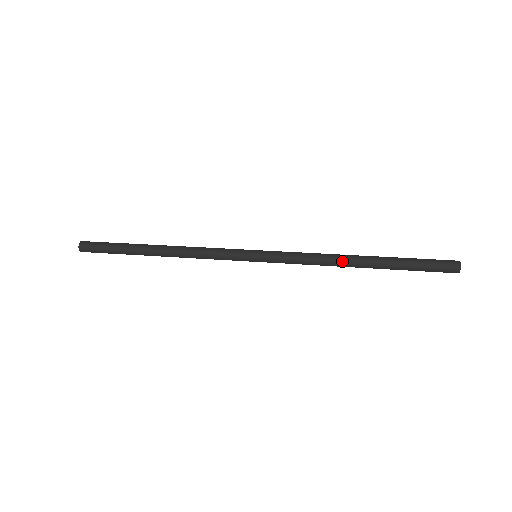
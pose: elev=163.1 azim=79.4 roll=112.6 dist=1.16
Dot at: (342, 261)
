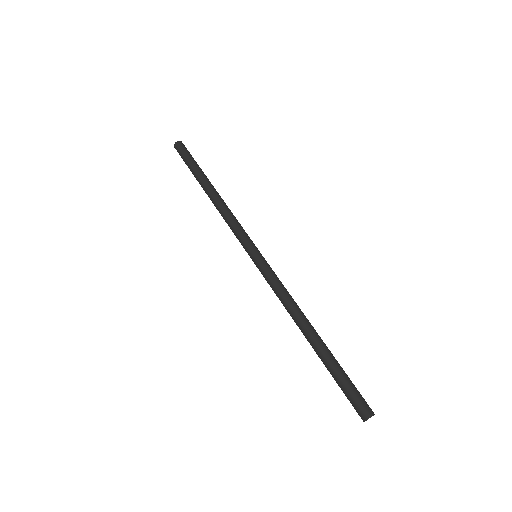
Dot at: (299, 318)
